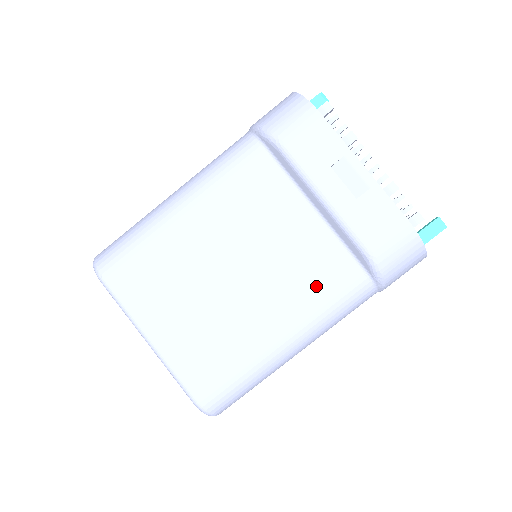
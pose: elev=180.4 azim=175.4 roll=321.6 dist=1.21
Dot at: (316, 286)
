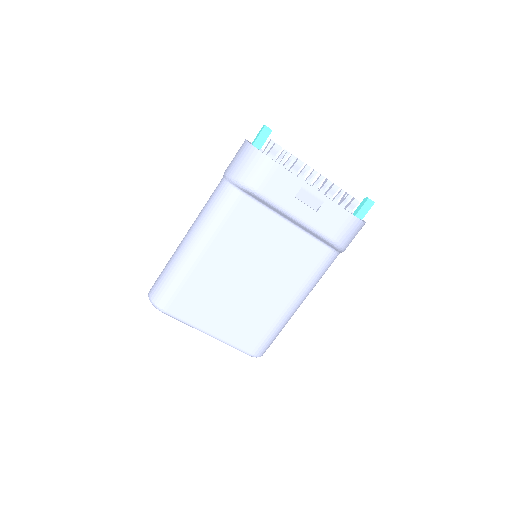
Dot at: (304, 268)
